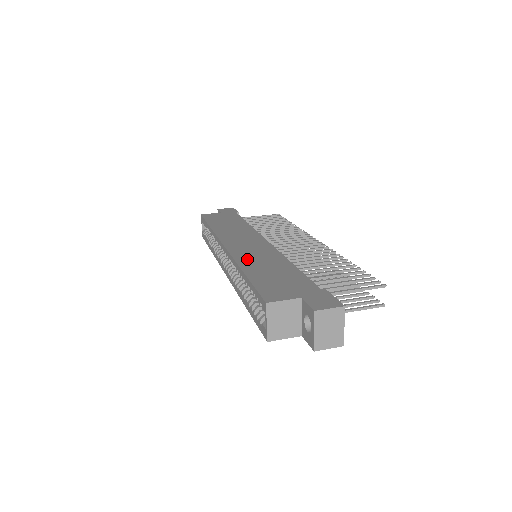
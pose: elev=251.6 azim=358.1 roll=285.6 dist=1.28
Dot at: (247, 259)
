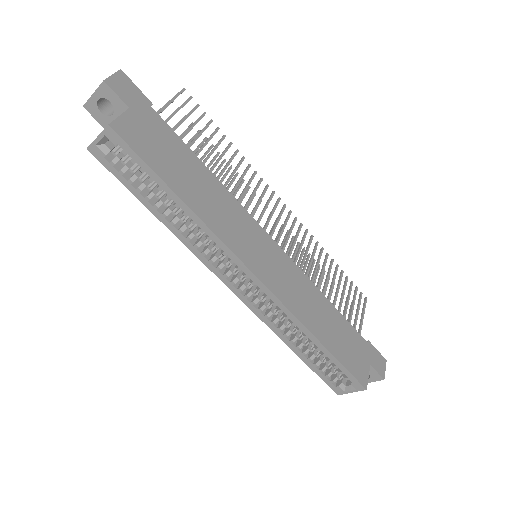
Dot at: (302, 310)
